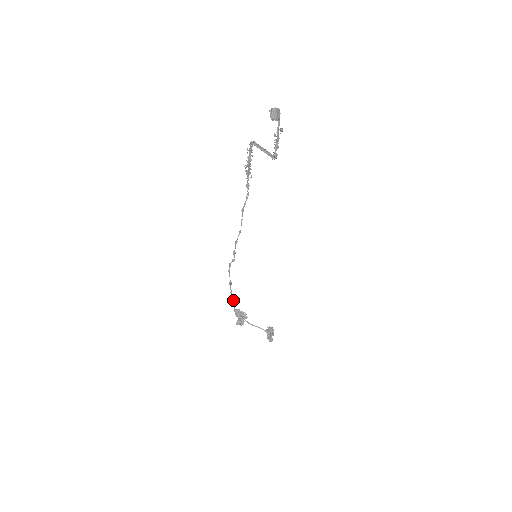
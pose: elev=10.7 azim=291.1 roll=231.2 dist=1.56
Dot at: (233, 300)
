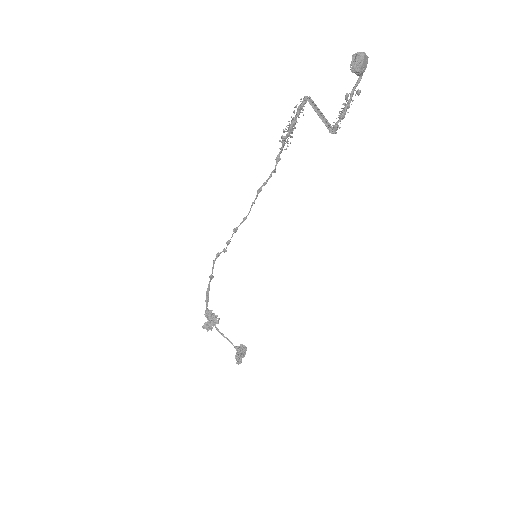
Dot at: (208, 297)
